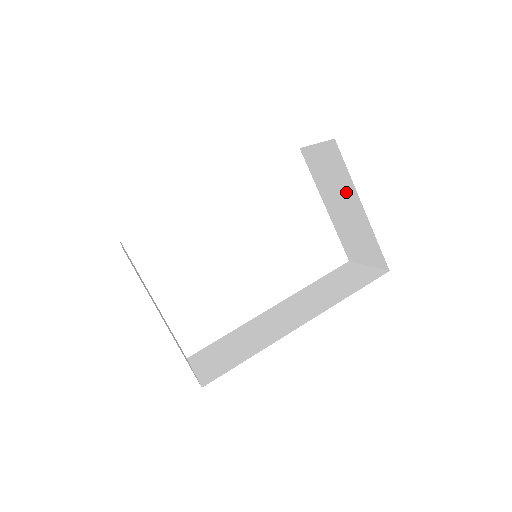
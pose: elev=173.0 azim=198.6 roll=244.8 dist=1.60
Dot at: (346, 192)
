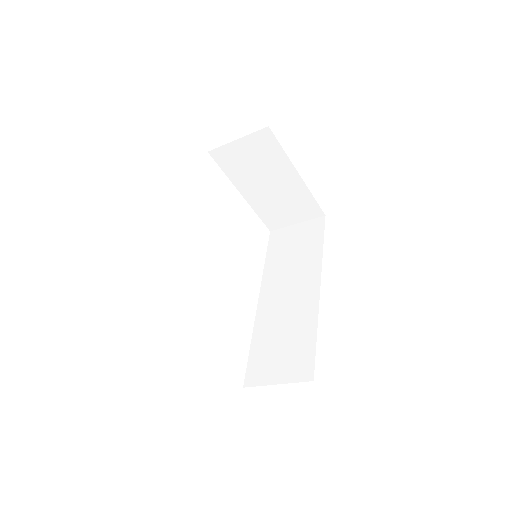
Dot at: (277, 170)
